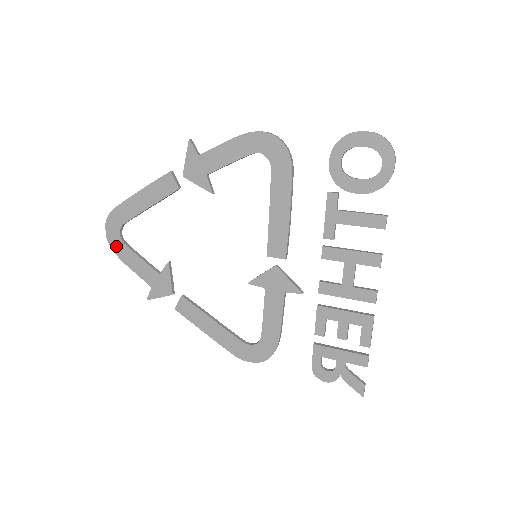
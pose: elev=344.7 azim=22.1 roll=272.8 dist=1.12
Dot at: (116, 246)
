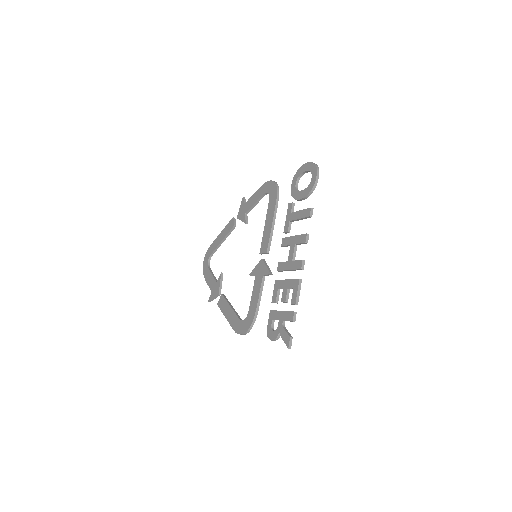
Dot at: (205, 270)
